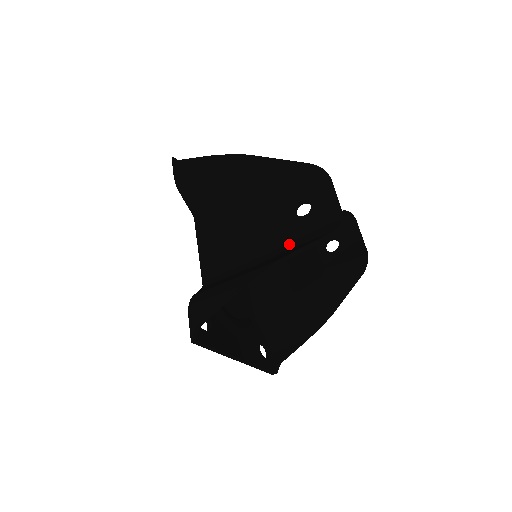
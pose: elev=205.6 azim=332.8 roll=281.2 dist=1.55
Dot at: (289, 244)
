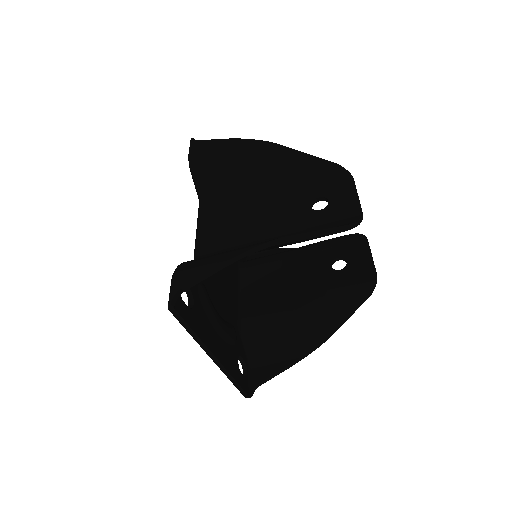
Dot at: (299, 233)
